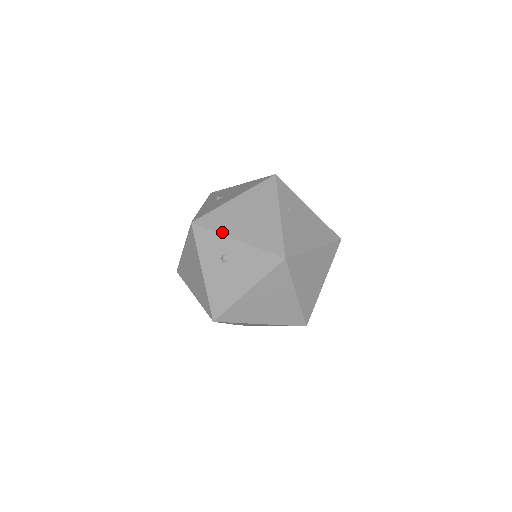
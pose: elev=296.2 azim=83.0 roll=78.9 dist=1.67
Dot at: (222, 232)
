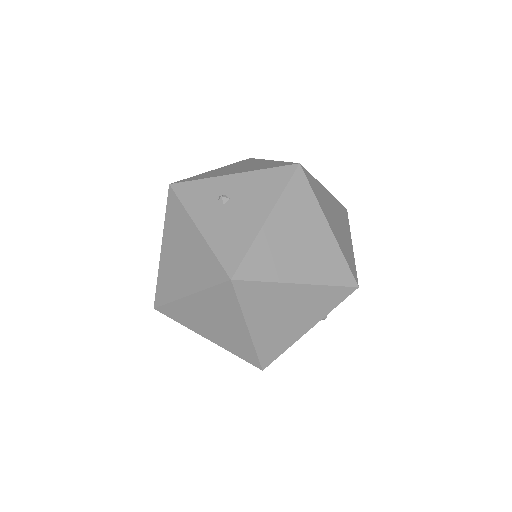
Dot at: (211, 177)
